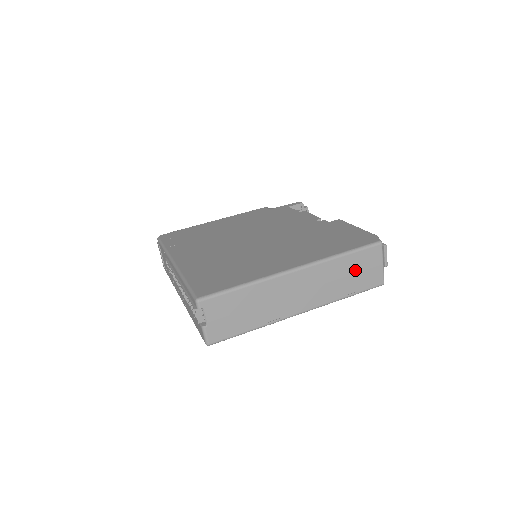
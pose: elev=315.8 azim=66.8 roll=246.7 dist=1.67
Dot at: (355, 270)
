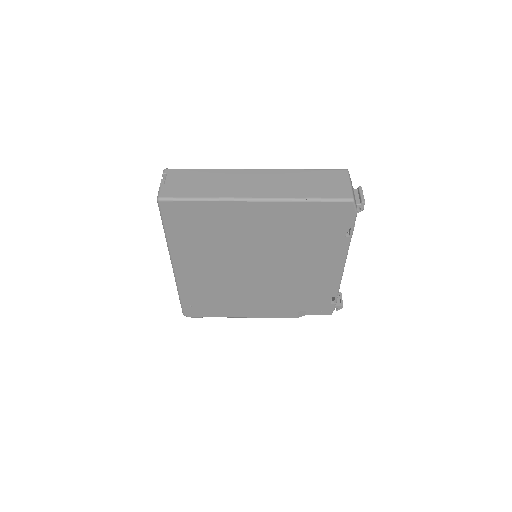
Dot at: (318, 181)
